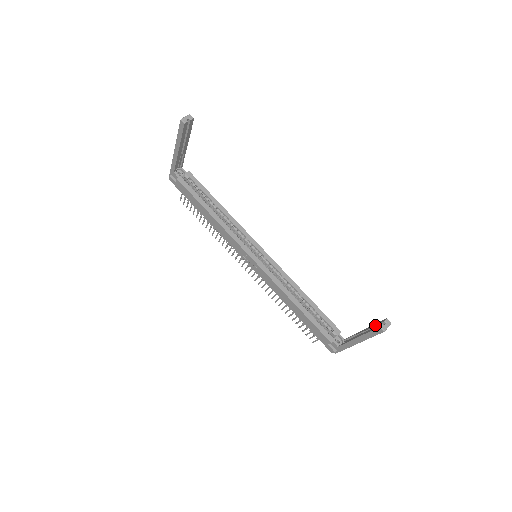
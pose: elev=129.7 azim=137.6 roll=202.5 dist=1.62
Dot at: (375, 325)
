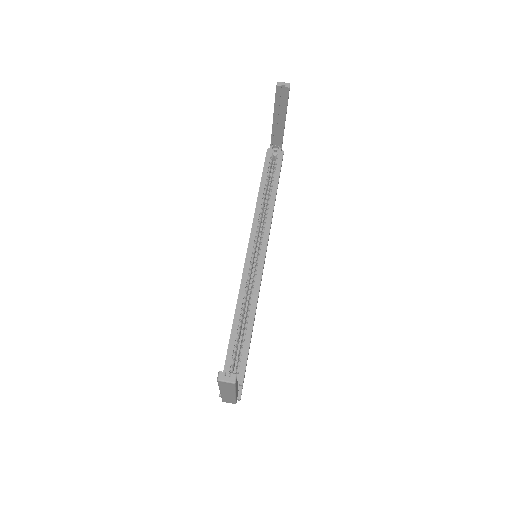
Dot at: occluded
